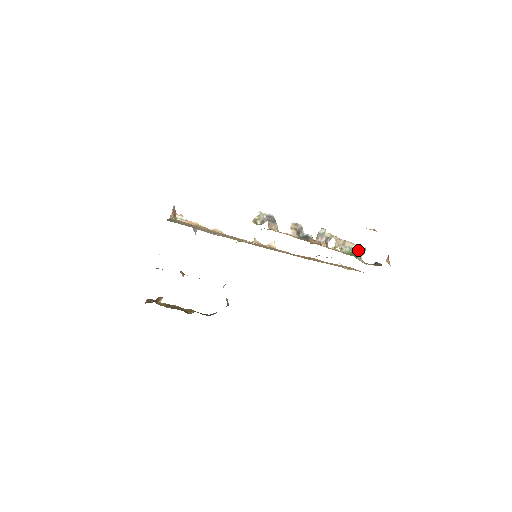
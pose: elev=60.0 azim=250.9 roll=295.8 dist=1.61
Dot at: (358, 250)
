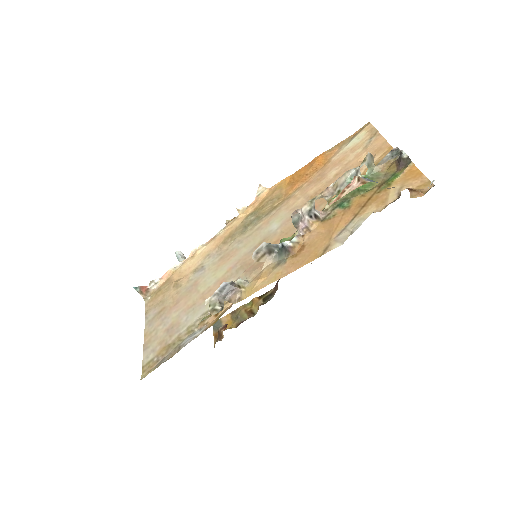
Dot at: (361, 166)
